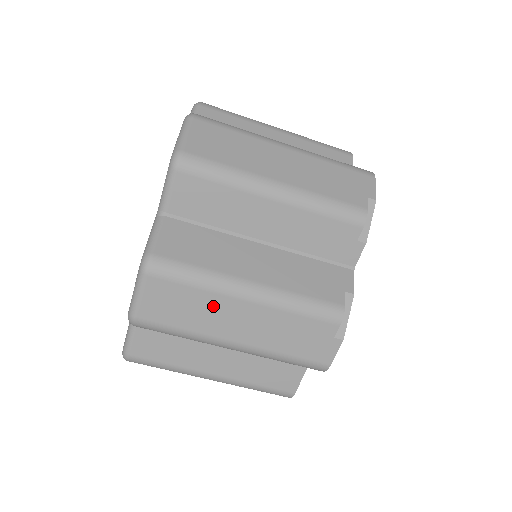
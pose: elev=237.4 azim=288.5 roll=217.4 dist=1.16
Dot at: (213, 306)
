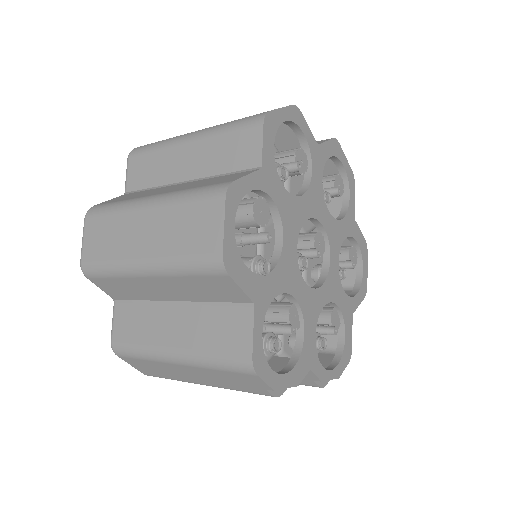
Dot at: occluded
